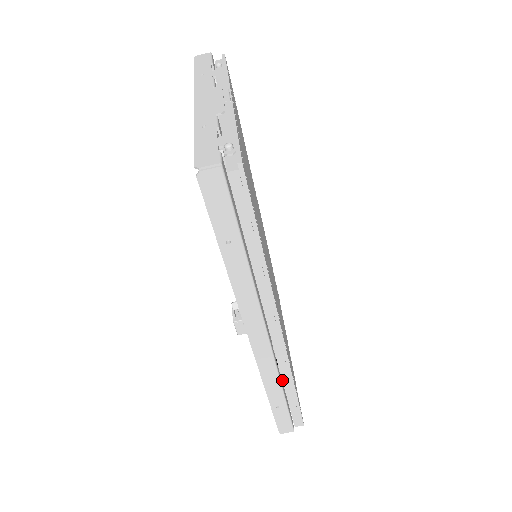
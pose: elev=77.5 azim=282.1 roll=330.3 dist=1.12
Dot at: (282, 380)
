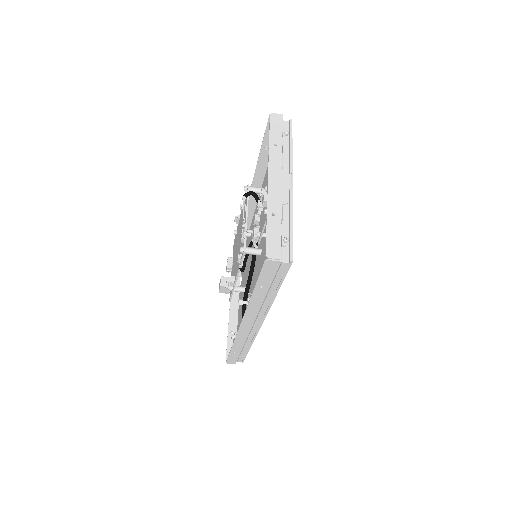
Dot at: (246, 342)
